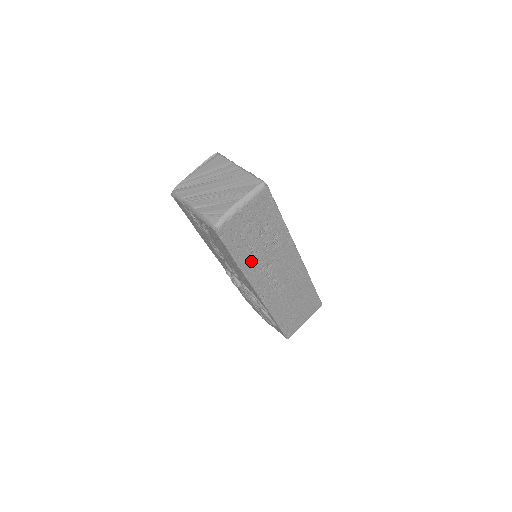
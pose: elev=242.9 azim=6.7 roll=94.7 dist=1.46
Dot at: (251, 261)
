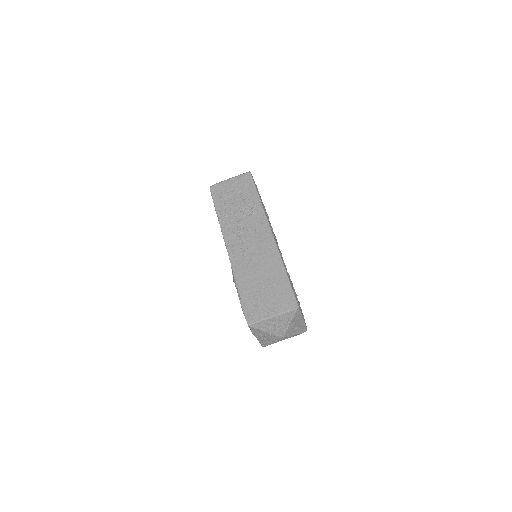
Dot at: (228, 217)
